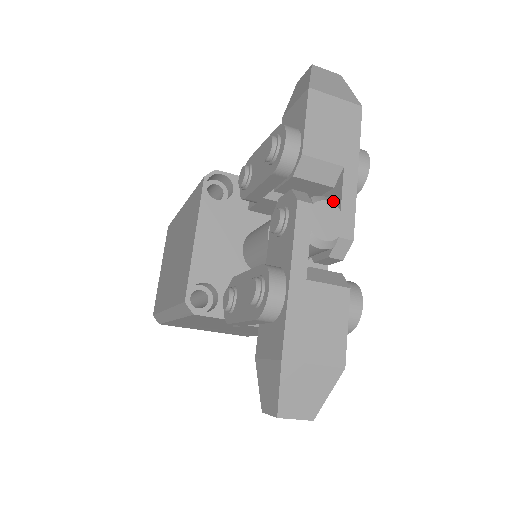
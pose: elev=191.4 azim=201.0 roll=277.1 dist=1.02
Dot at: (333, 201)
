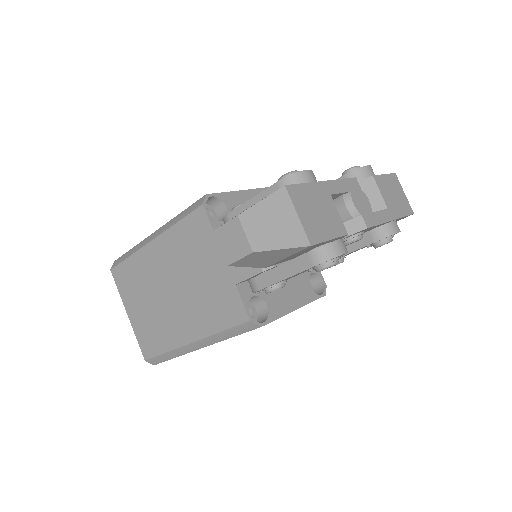
Dot at: (370, 208)
